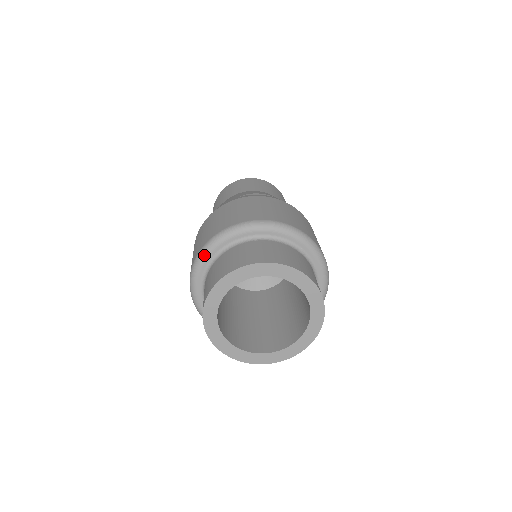
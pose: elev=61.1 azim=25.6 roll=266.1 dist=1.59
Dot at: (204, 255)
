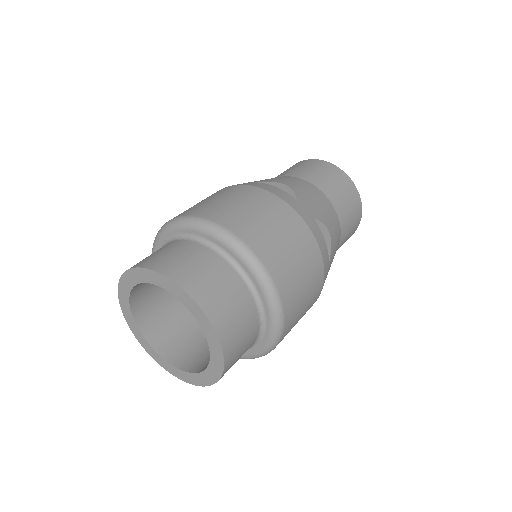
Dot at: (158, 236)
